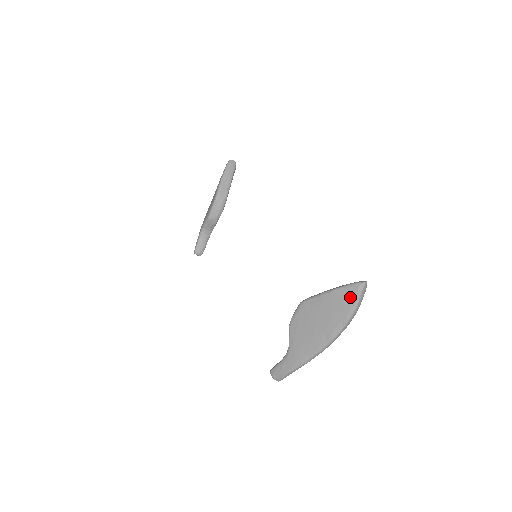
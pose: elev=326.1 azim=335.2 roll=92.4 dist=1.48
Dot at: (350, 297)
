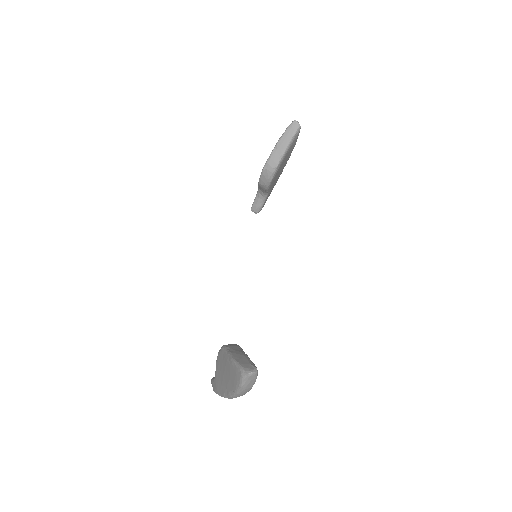
Dot at: (237, 377)
